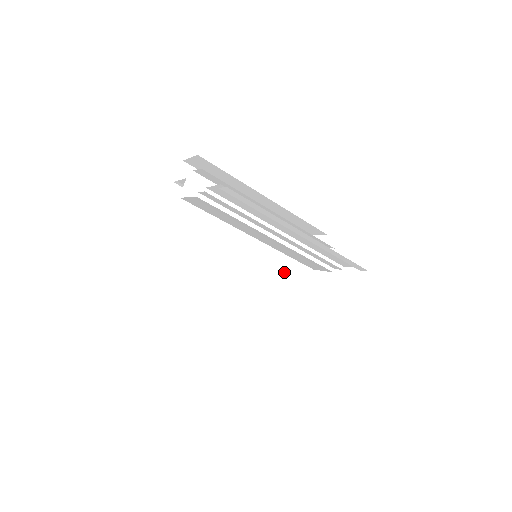
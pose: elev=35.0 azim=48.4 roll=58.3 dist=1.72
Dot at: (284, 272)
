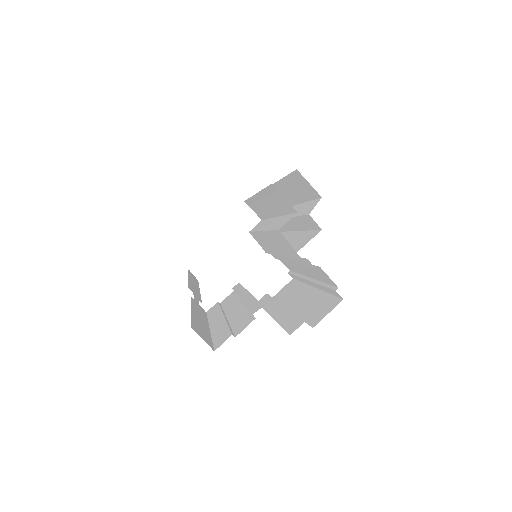
Dot at: occluded
